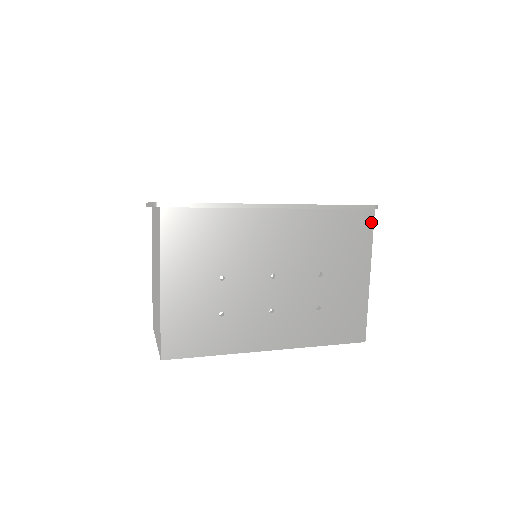
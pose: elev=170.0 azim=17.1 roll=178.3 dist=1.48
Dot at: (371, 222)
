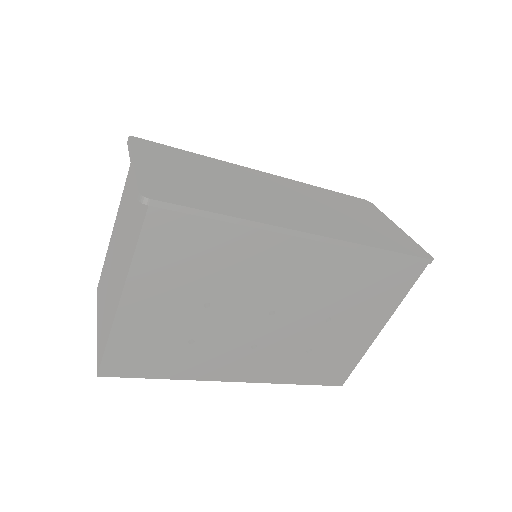
Dot at: (416, 276)
